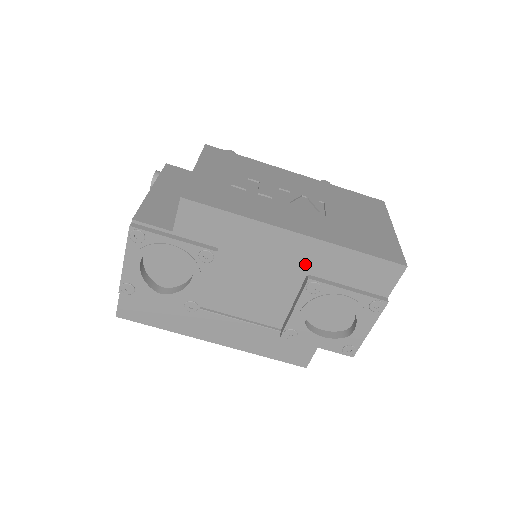
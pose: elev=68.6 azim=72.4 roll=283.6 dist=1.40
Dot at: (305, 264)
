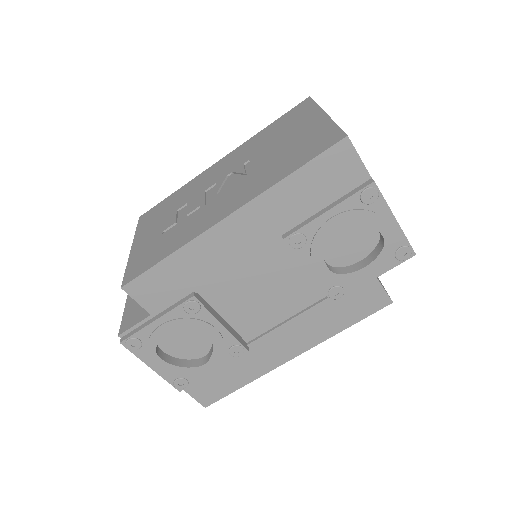
Dot at: (267, 231)
